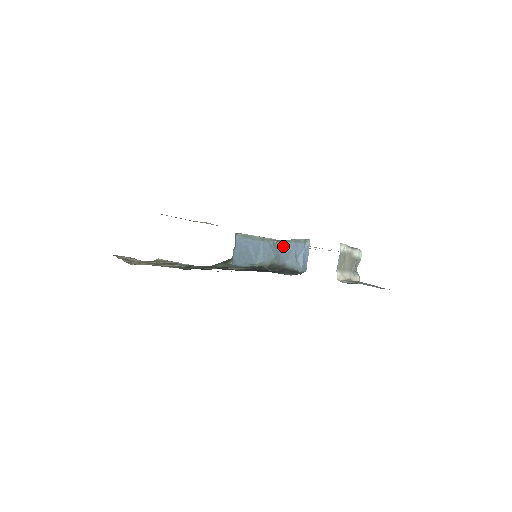
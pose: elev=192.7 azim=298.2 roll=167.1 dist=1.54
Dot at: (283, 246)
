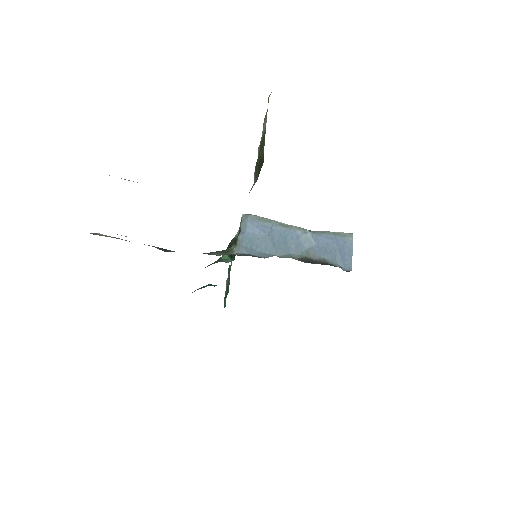
Dot at: (319, 237)
